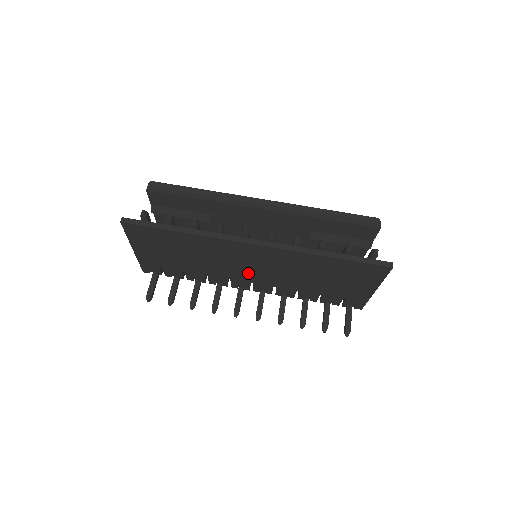
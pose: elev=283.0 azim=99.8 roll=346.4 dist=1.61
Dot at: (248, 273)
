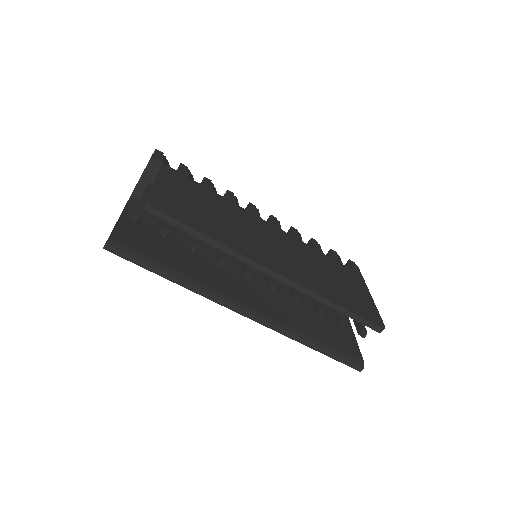
Dot at: occluded
